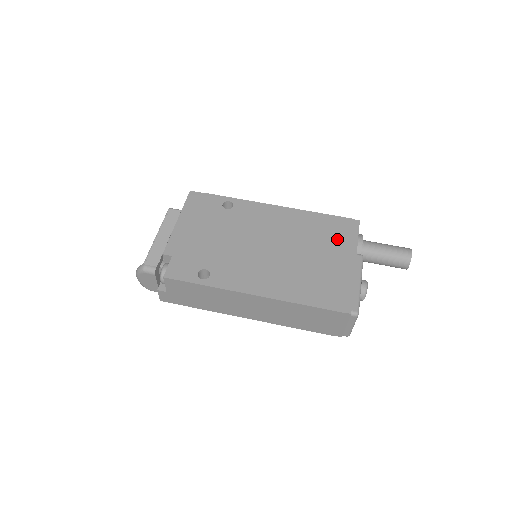
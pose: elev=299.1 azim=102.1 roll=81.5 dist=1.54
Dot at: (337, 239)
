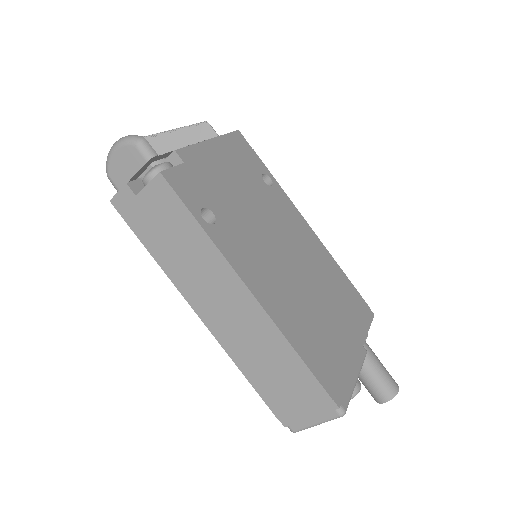
Dot at: (351, 313)
